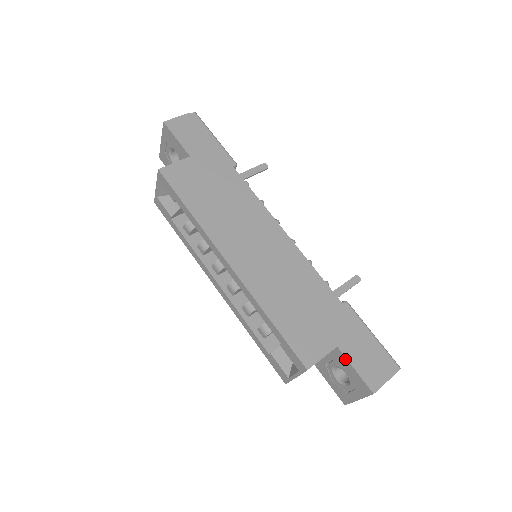
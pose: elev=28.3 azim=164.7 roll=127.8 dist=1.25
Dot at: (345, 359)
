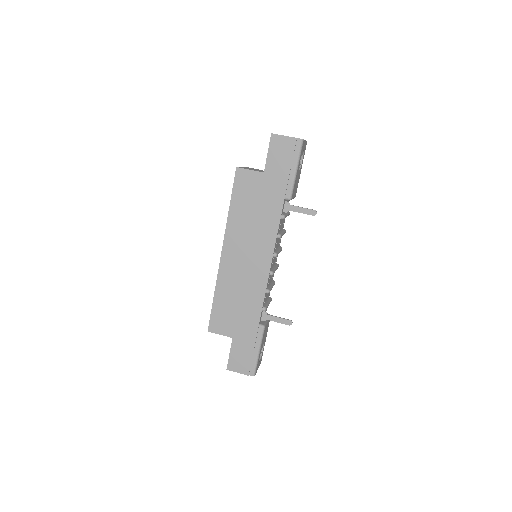
Dot at: (231, 346)
